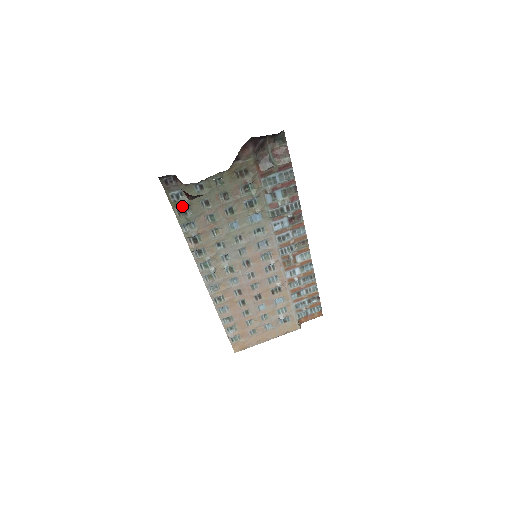
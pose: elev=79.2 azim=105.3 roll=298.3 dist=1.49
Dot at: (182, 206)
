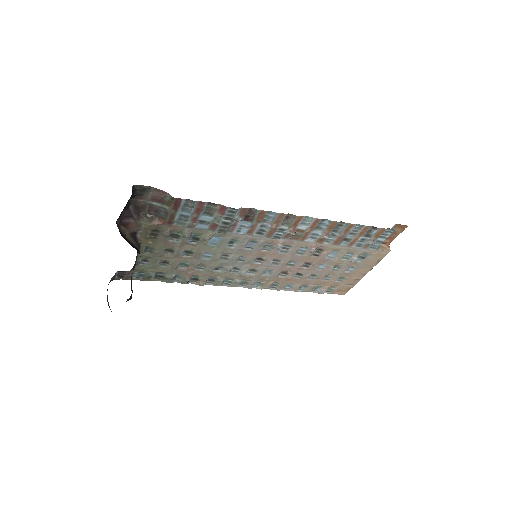
Dot at: (152, 276)
